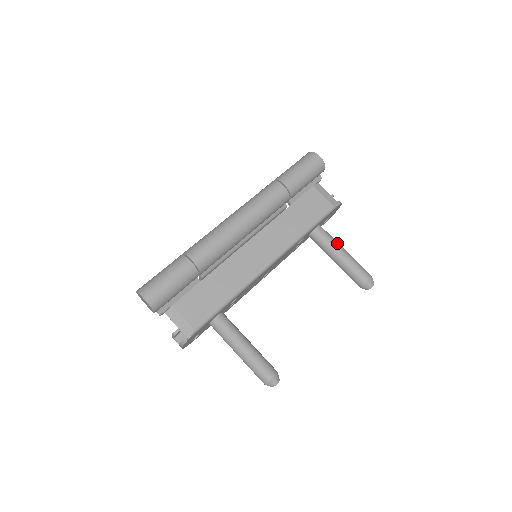
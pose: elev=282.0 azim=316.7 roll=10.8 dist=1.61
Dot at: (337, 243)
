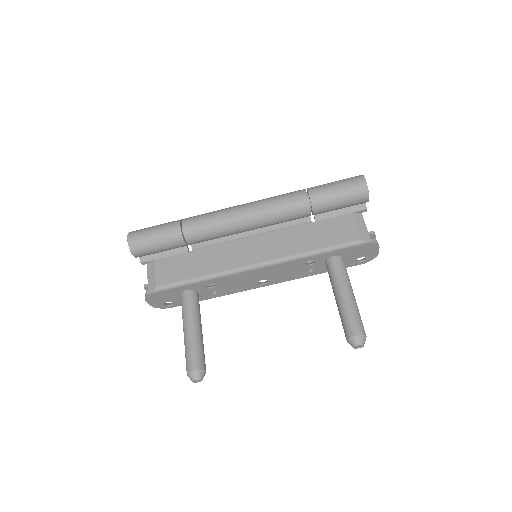
Dot at: (347, 281)
